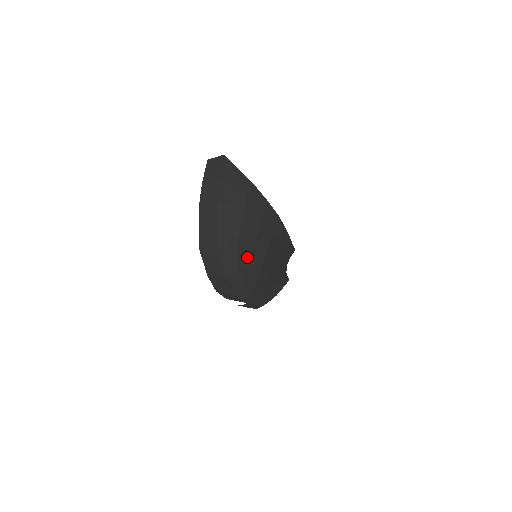
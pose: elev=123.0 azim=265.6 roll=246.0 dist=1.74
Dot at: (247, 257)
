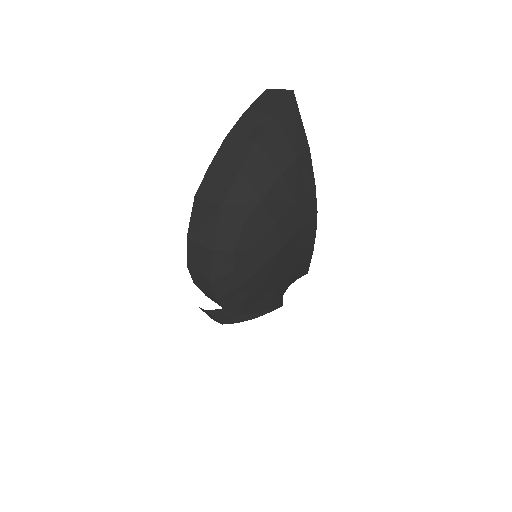
Dot at: (254, 239)
